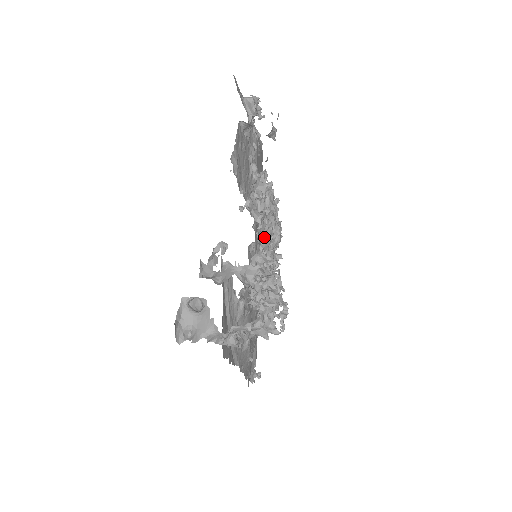
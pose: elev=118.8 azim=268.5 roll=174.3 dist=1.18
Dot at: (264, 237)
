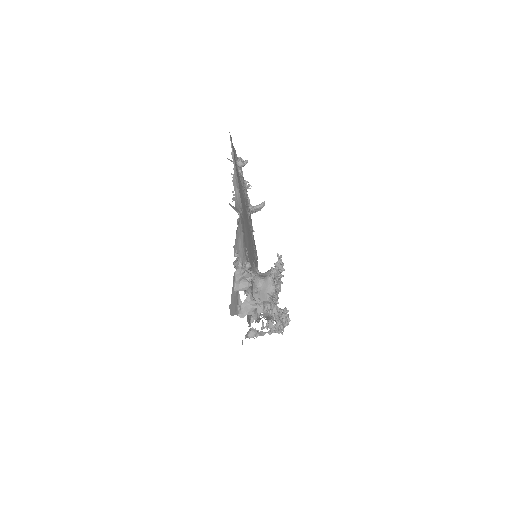
Dot at: occluded
